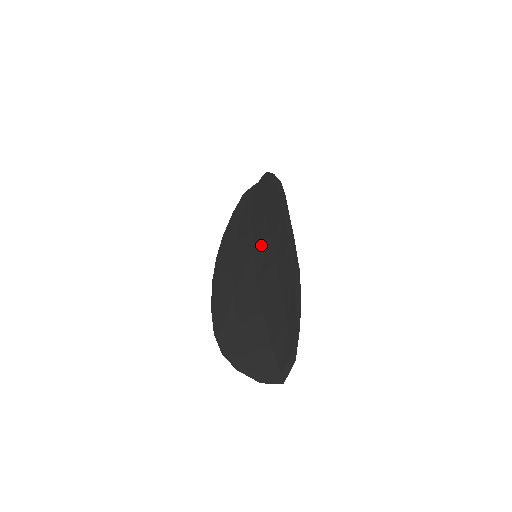
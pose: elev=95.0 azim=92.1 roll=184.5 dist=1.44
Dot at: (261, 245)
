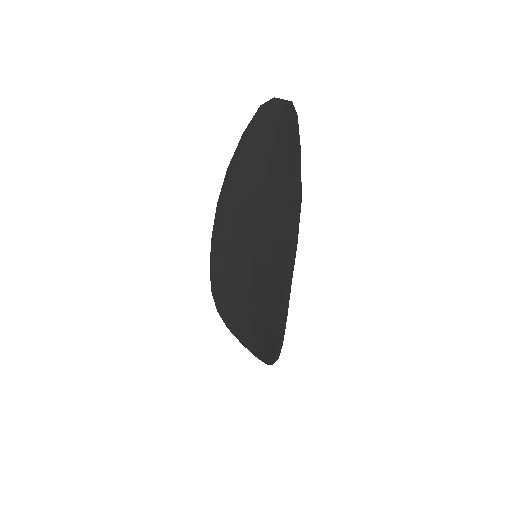
Dot at: (261, 263)
